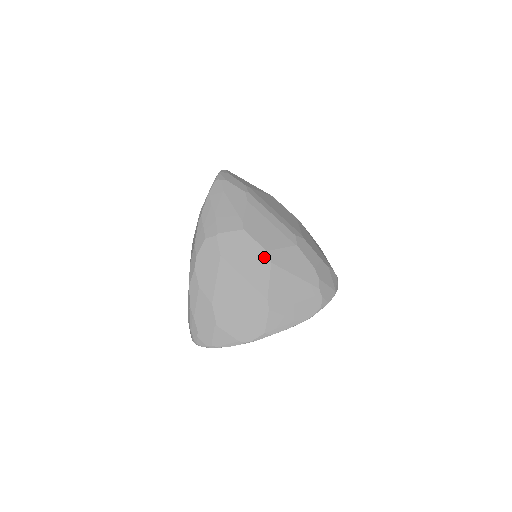
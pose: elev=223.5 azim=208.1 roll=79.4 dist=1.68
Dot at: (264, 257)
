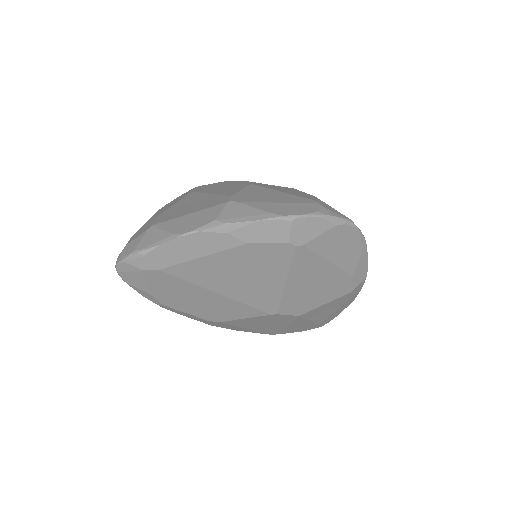
Dot at: (244, 184)
